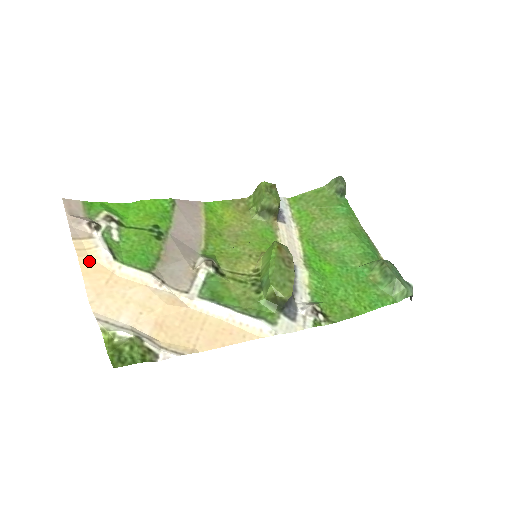
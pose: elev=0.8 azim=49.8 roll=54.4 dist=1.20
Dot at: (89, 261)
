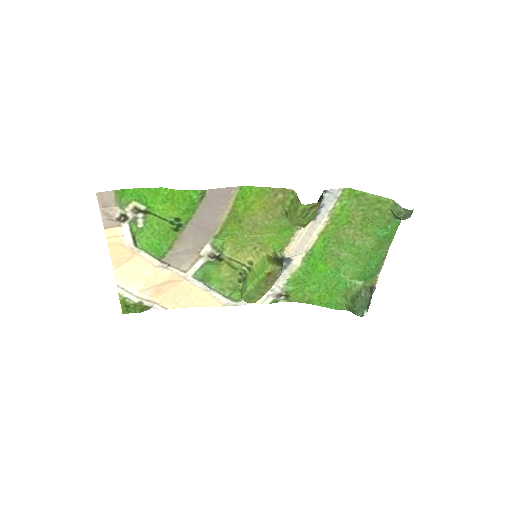
Dot at: (116, 246)
